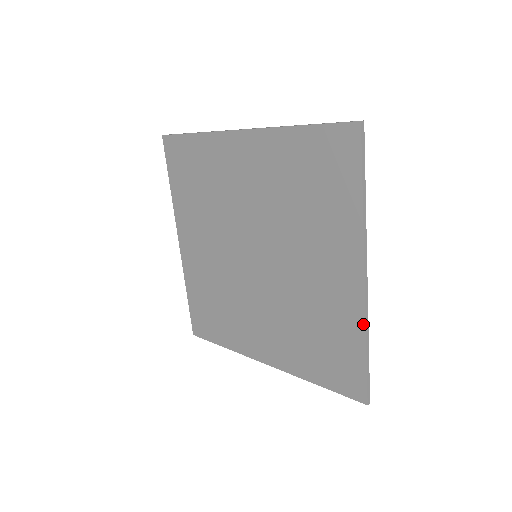
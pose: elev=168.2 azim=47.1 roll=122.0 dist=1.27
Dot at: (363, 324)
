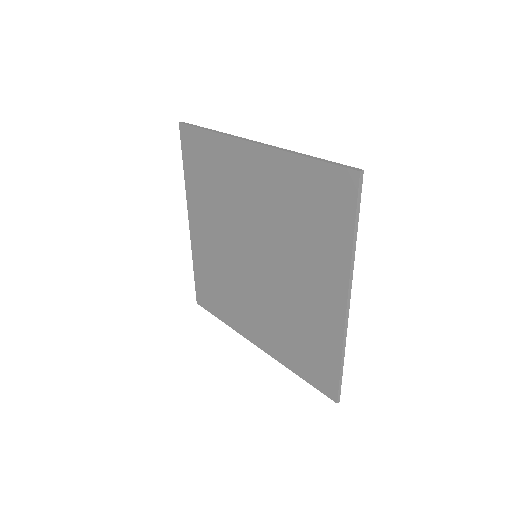
Dot at: (341, 341)
